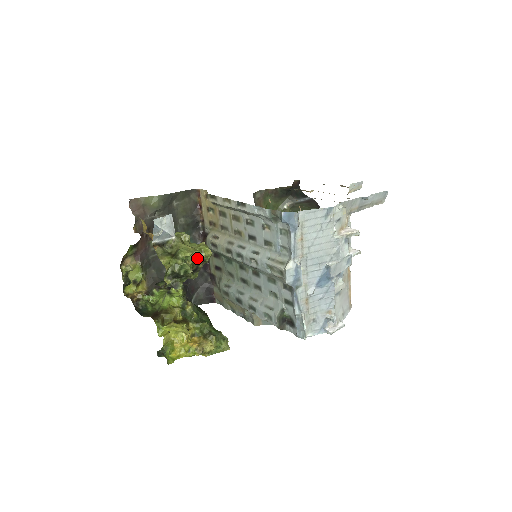
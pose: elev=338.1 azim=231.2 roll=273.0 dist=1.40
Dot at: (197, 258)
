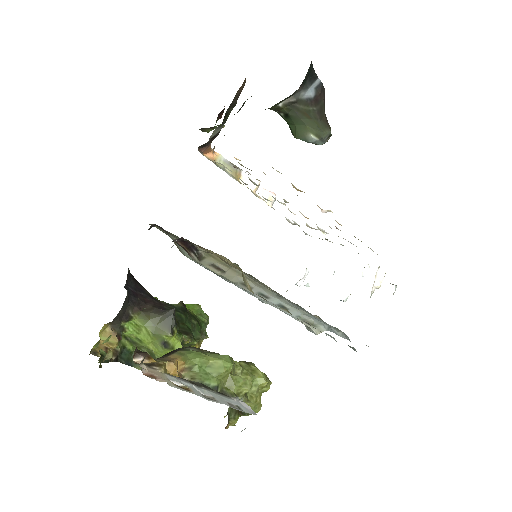
Dot at: occluded
